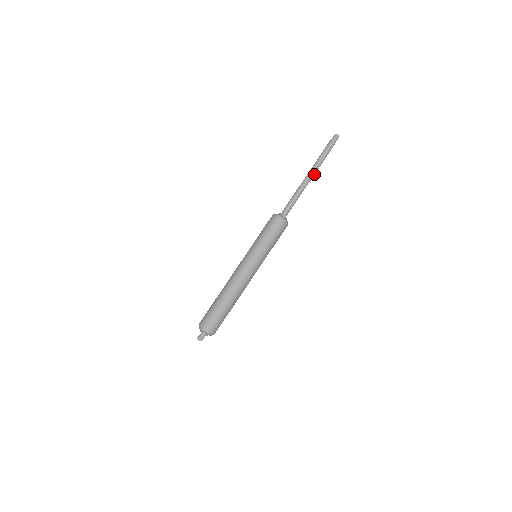
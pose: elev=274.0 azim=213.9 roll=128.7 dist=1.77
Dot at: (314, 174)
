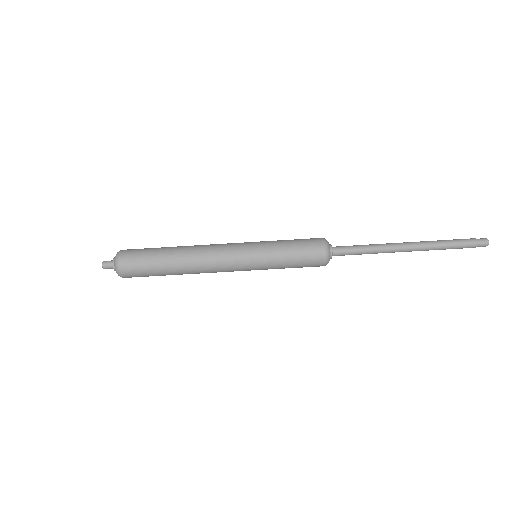
Dot at: (414, 250)
